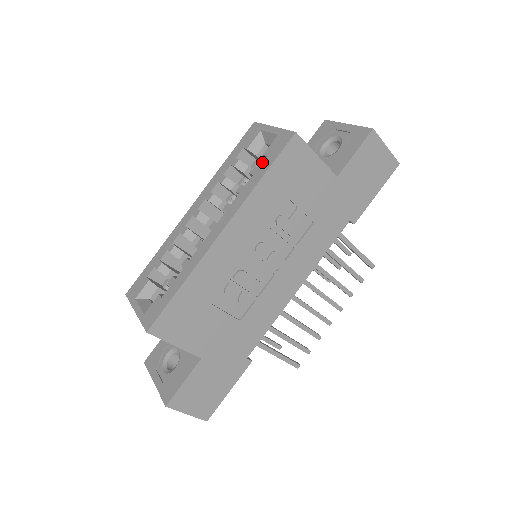
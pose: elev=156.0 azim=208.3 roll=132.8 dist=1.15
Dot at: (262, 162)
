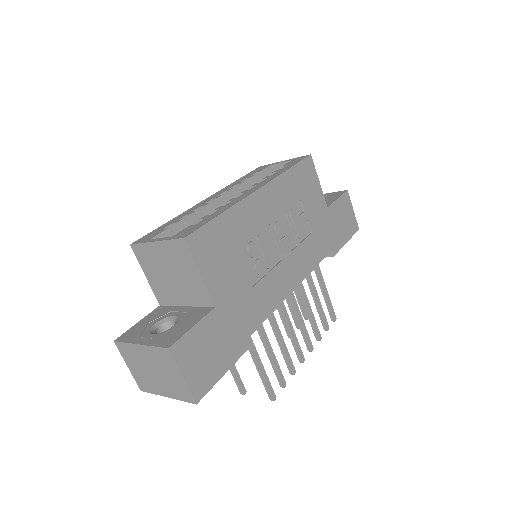
Dot at: (284, 167)
